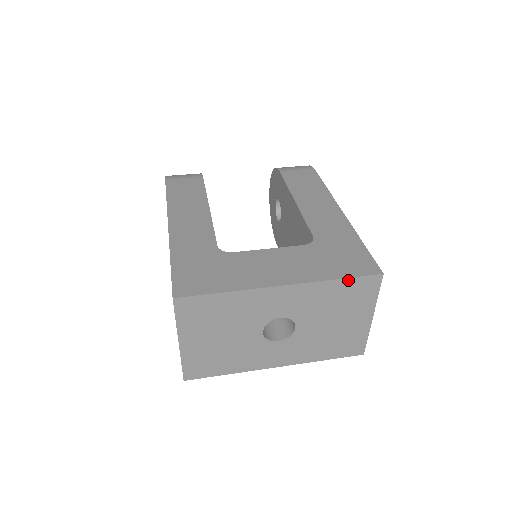
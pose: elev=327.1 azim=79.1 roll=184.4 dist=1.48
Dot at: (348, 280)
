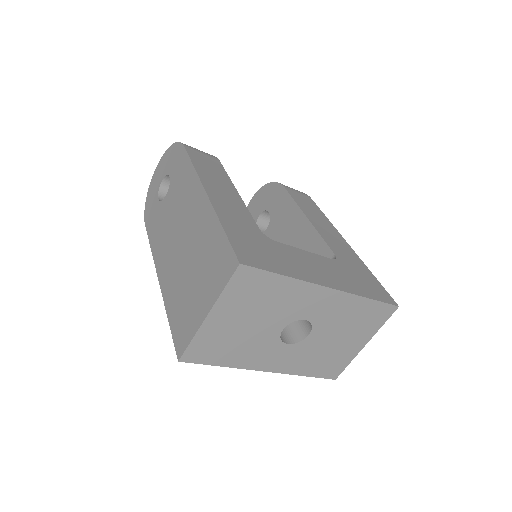
Dot at: (375, 302)
